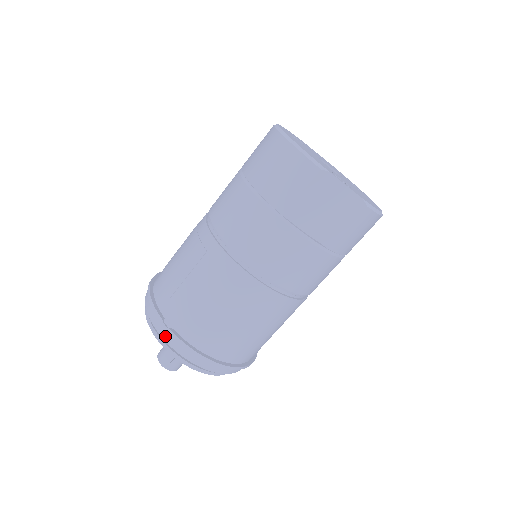
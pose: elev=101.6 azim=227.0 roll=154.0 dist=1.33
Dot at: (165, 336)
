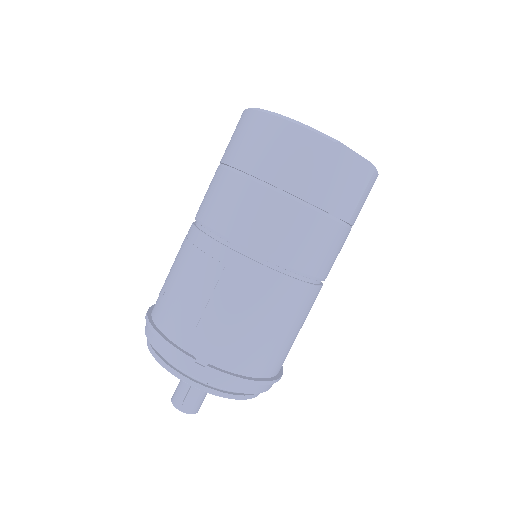
Dot at: (202, 376)
